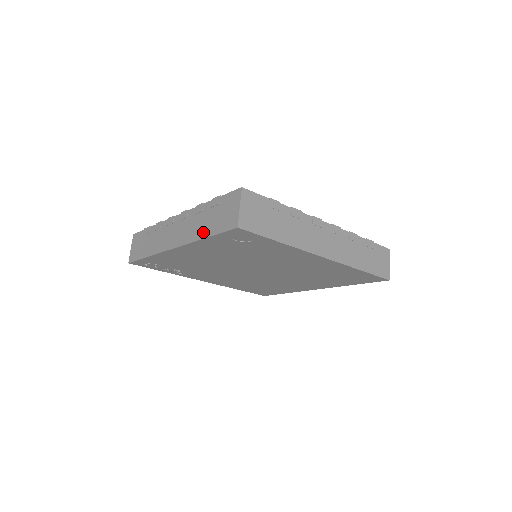
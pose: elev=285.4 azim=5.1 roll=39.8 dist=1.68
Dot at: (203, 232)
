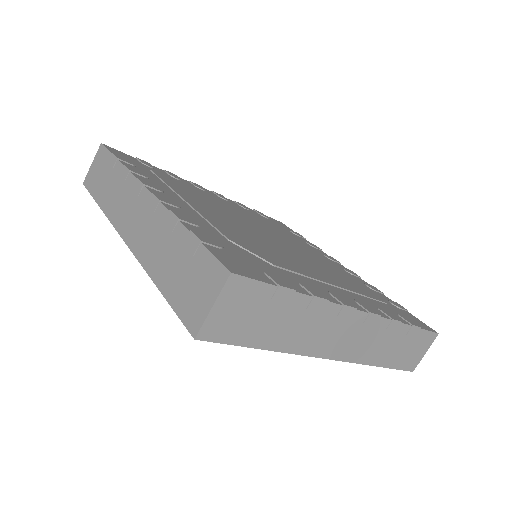
Dot at: (158, 272)
